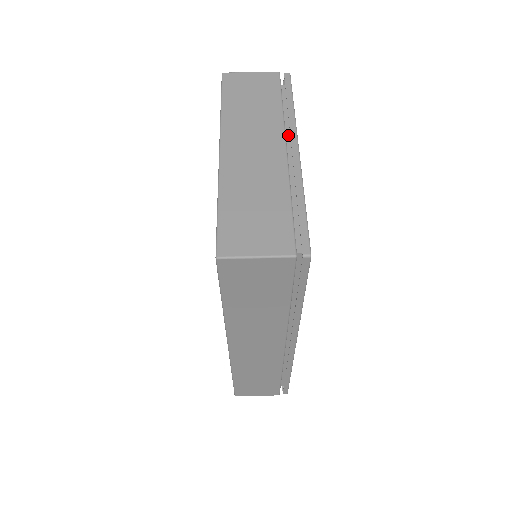
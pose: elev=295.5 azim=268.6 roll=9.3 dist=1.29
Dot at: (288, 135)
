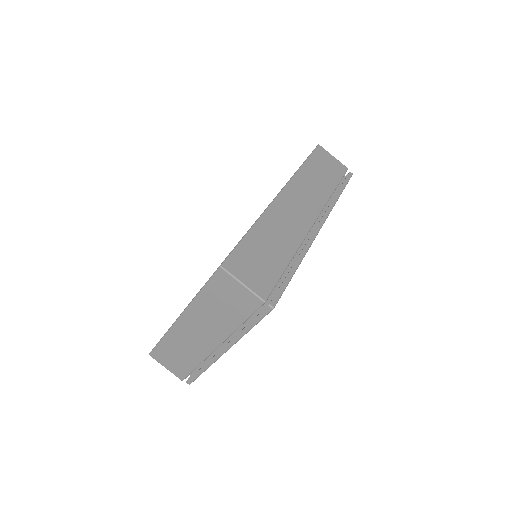
Dot at: (234, 335)
